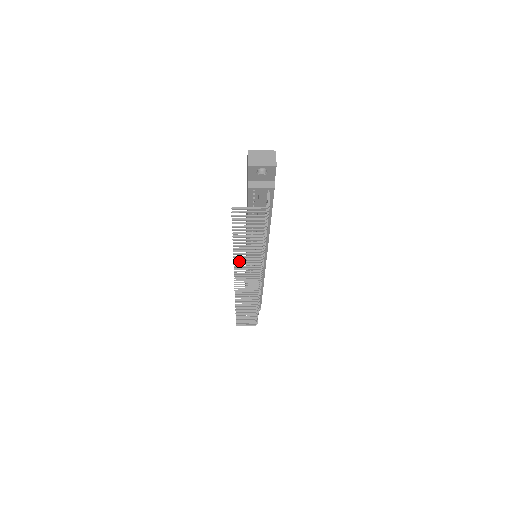
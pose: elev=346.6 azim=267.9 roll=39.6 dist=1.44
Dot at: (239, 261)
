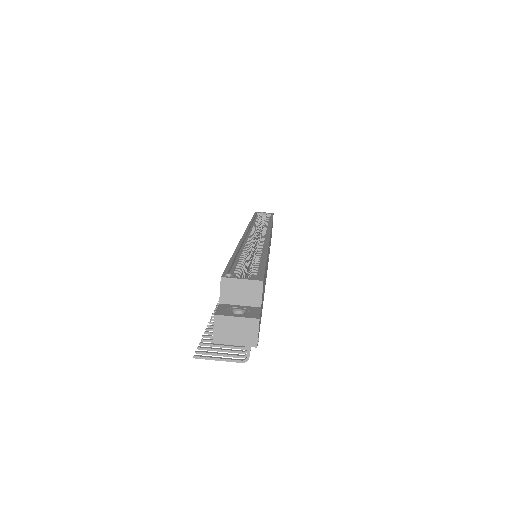
Dot at: occluded
